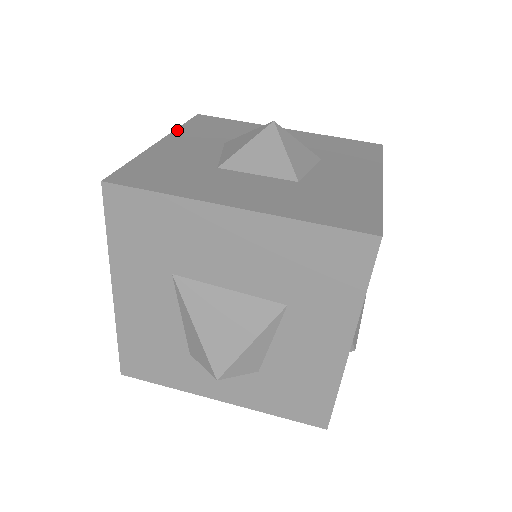
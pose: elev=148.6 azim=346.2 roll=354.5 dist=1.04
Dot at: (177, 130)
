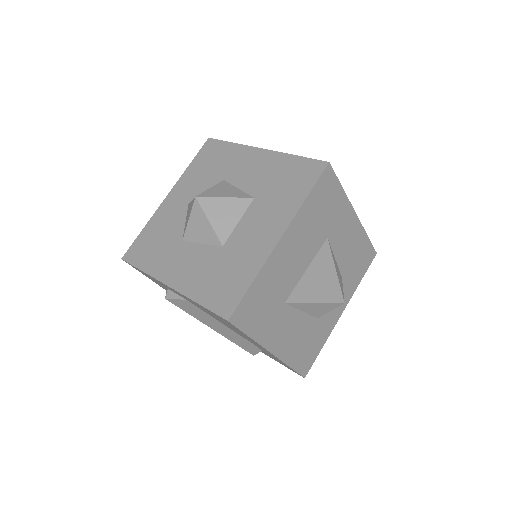
Dot at: (151, 274)
